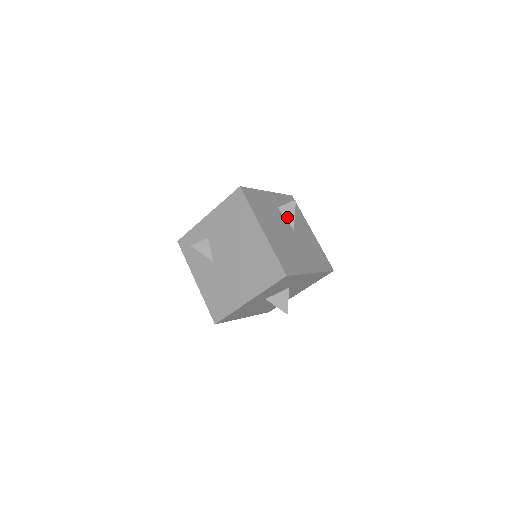
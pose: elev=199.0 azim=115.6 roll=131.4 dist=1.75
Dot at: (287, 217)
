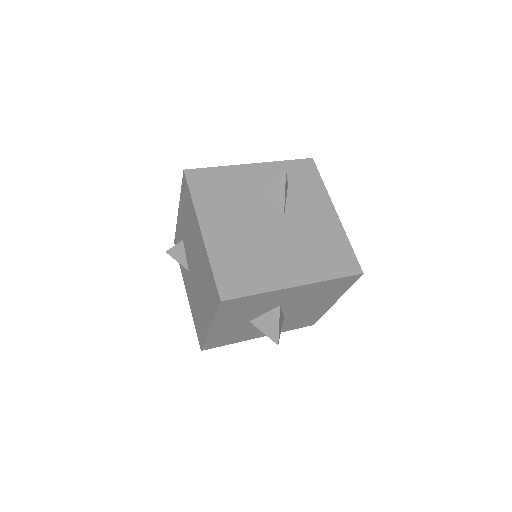
Dot at: (274, 199)
